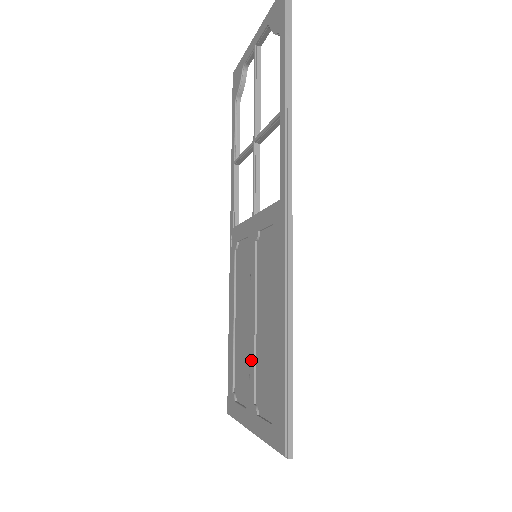
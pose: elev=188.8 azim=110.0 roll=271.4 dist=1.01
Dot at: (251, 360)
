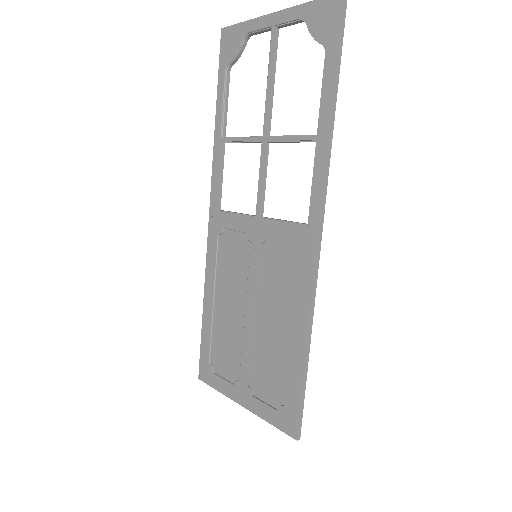
Dot at: (245, 349)
